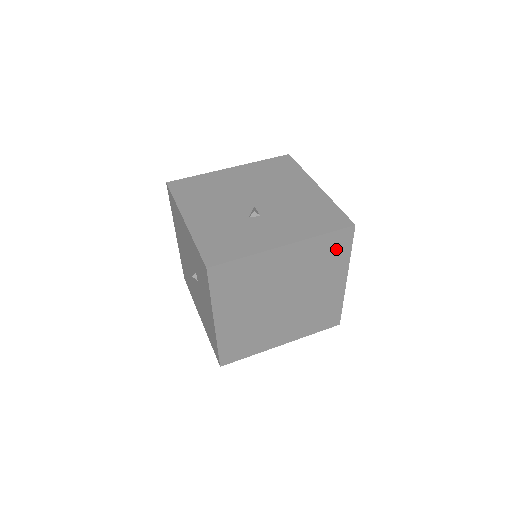
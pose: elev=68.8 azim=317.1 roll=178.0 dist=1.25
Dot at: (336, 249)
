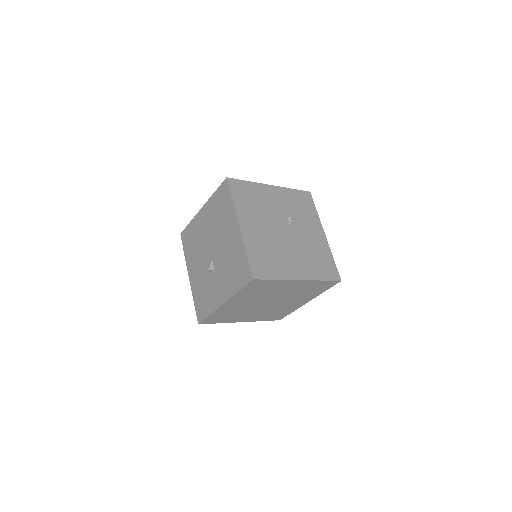
Dot at: (262, 286)
